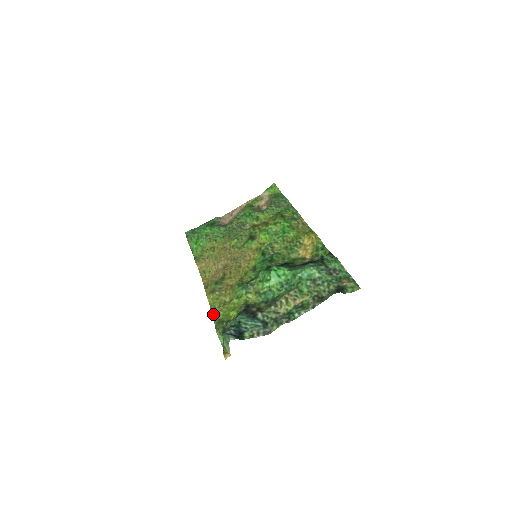
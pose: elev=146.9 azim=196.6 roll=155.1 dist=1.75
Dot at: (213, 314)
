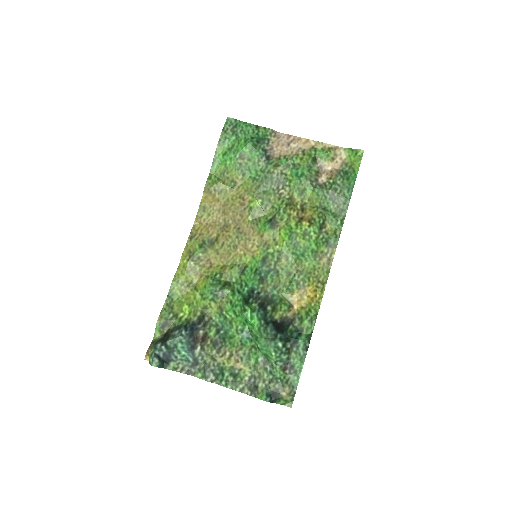
Dot at: (171, 288)
